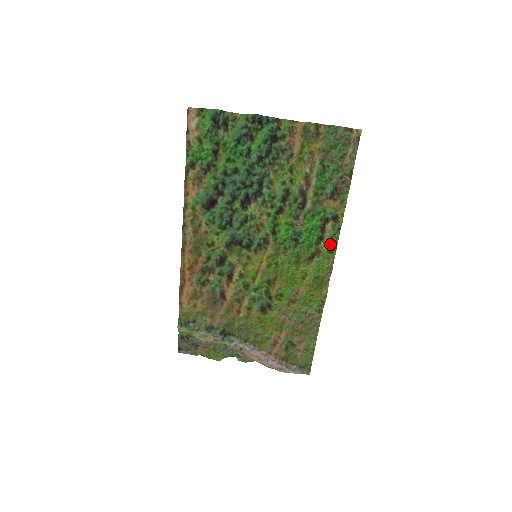
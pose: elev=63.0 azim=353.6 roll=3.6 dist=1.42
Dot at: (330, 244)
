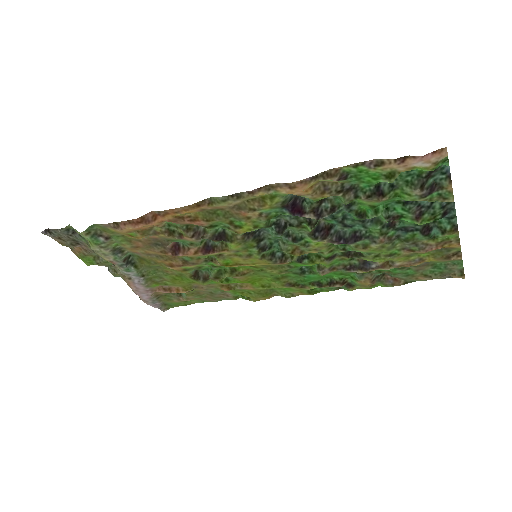
Dot at: occluded
